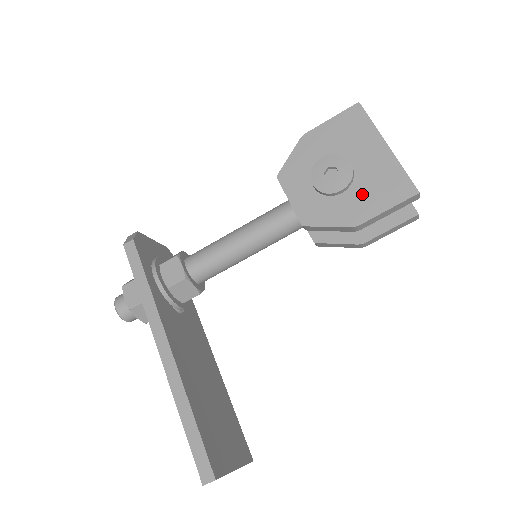
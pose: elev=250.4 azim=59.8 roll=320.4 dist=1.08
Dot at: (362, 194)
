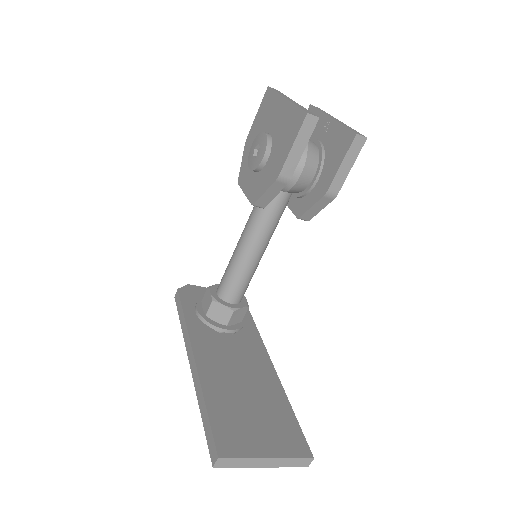
Dot at: (277, 149)
